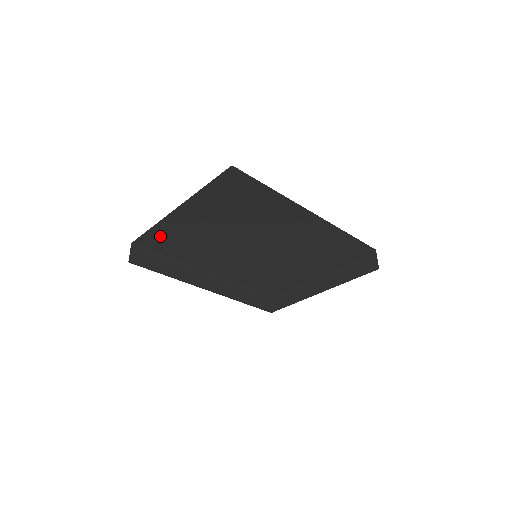
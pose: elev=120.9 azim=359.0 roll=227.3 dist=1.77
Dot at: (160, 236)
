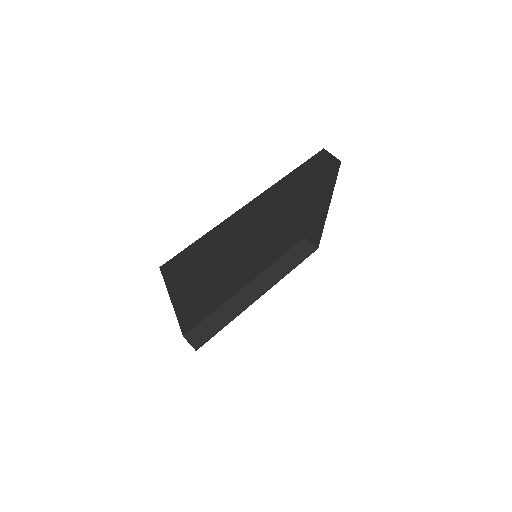
Dot at: (190, 318)
